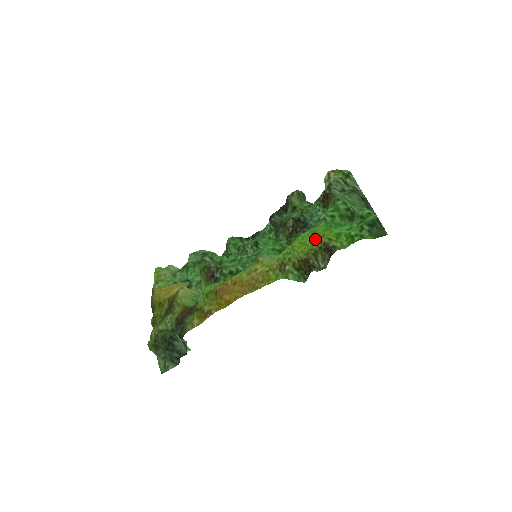
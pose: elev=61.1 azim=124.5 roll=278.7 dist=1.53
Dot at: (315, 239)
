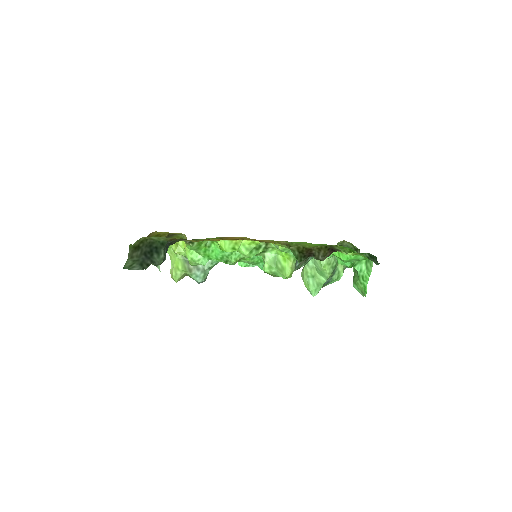
Dot at: occluded
